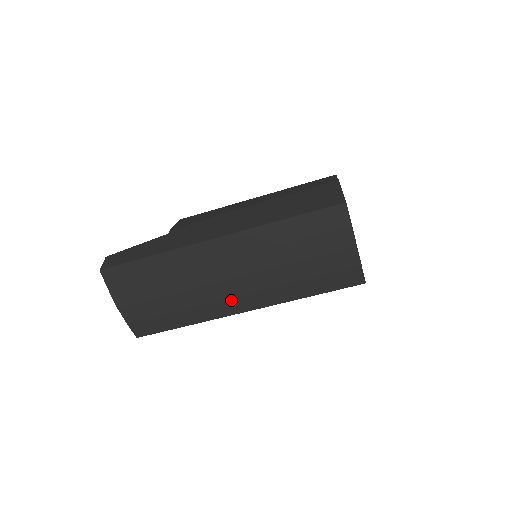
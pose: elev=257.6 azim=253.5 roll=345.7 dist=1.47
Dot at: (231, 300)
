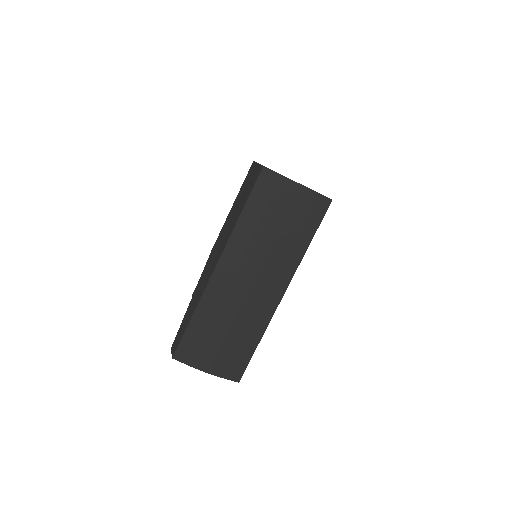
Dot at: (266, 296)
